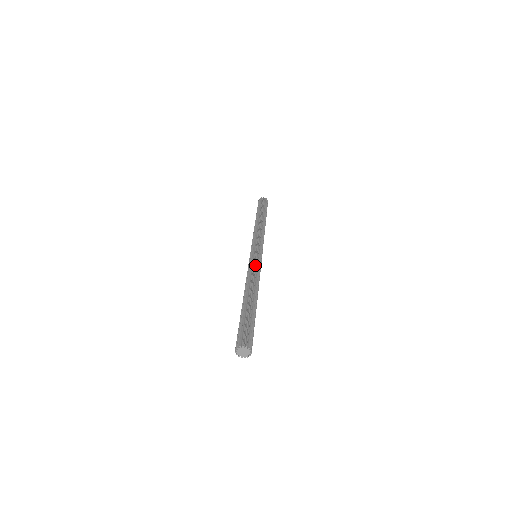
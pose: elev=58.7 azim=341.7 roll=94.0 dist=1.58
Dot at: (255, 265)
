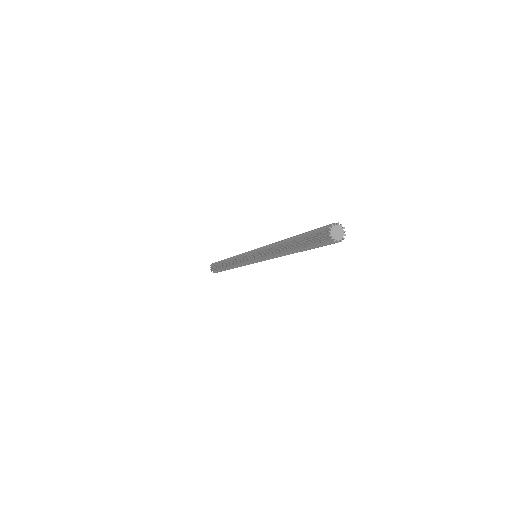
Dot at: occluded
